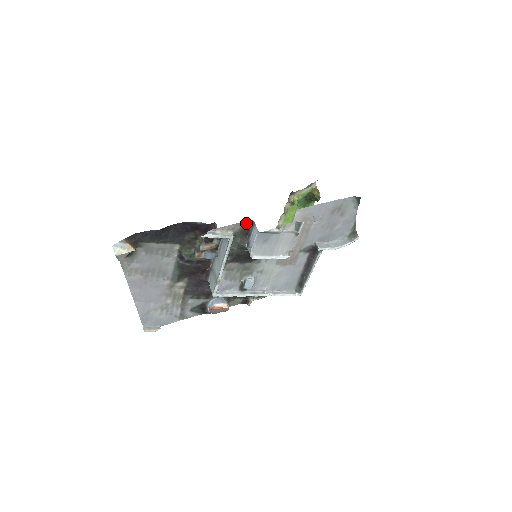
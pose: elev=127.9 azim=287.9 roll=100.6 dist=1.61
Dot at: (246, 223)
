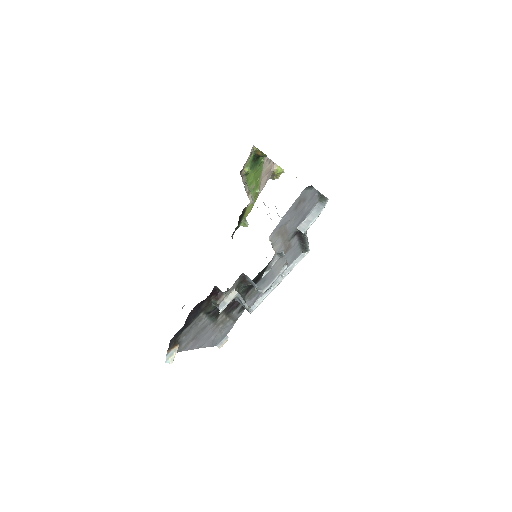
Dot at: (239, 278)
